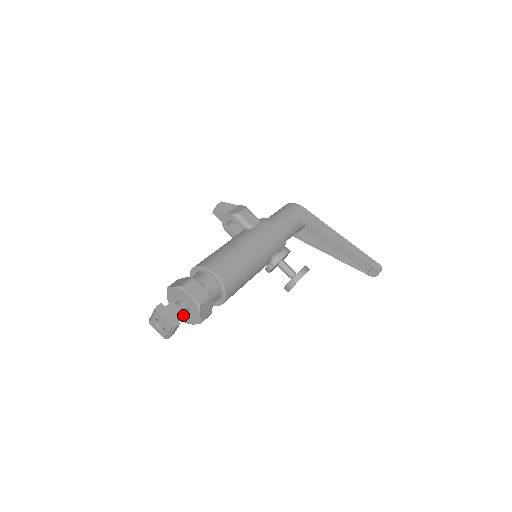
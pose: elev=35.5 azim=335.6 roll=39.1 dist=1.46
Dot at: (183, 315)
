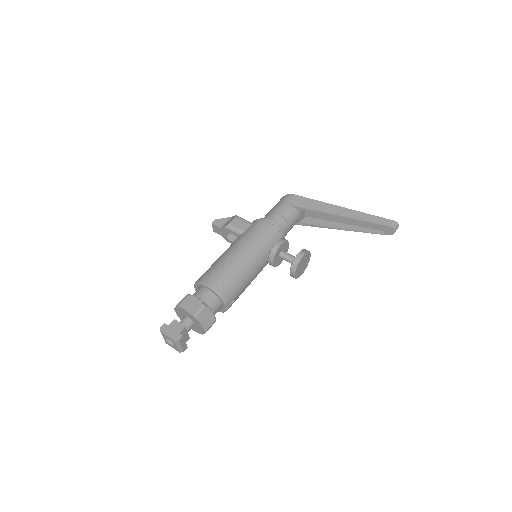
Dot at: (190, 328)
